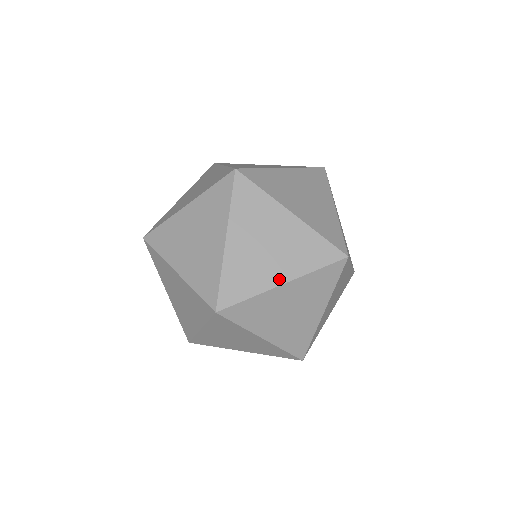
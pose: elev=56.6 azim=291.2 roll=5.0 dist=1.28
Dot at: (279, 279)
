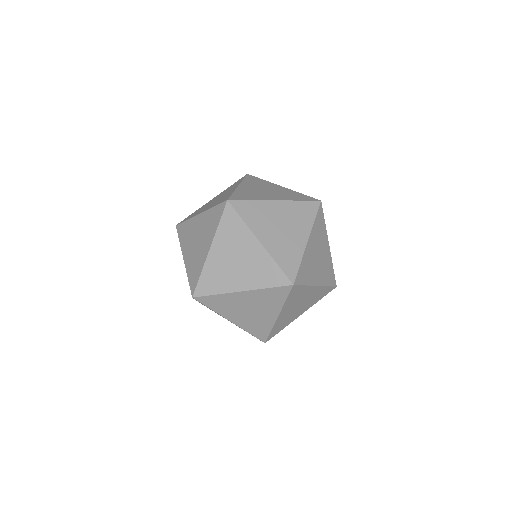
Dot at: (273, 316)
